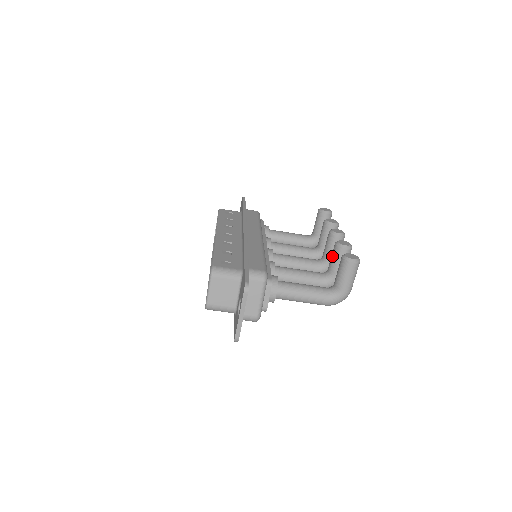
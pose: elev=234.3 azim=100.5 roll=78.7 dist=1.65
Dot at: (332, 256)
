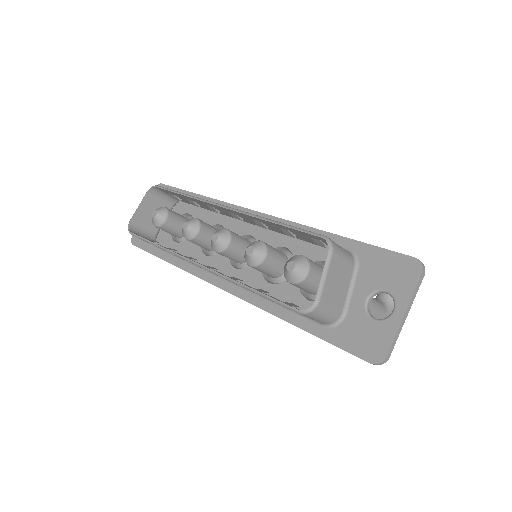
Dot at: occluded
